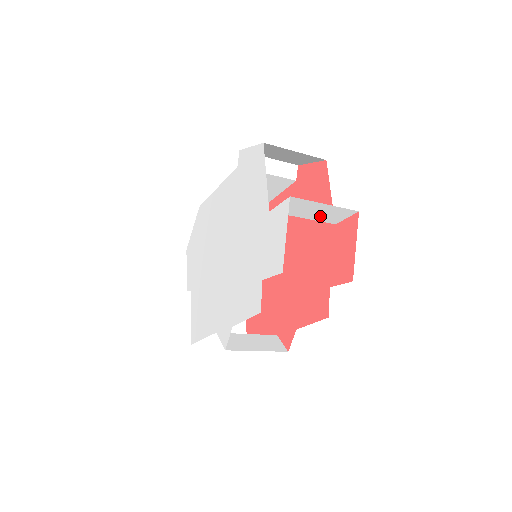
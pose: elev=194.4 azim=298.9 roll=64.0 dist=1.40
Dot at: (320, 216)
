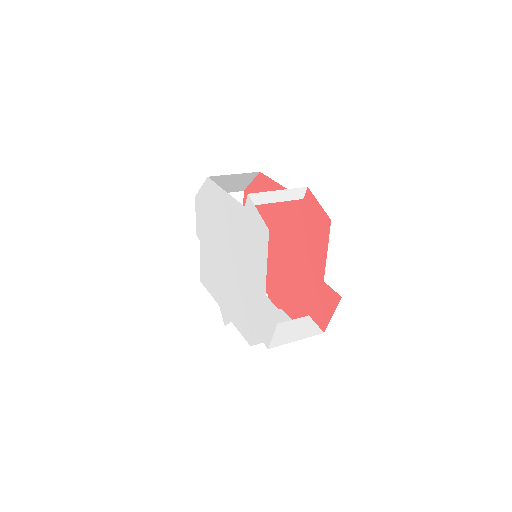
Dot at: occluded
